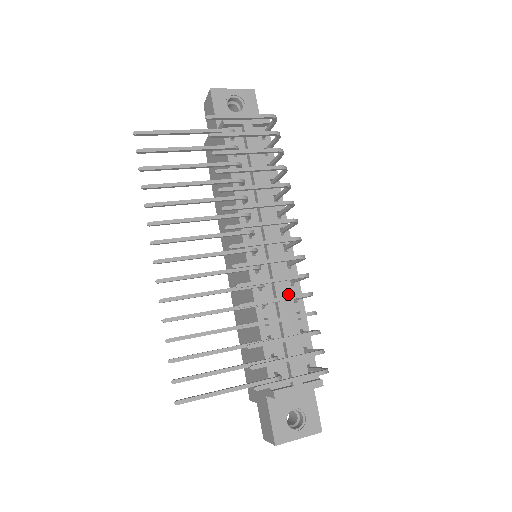
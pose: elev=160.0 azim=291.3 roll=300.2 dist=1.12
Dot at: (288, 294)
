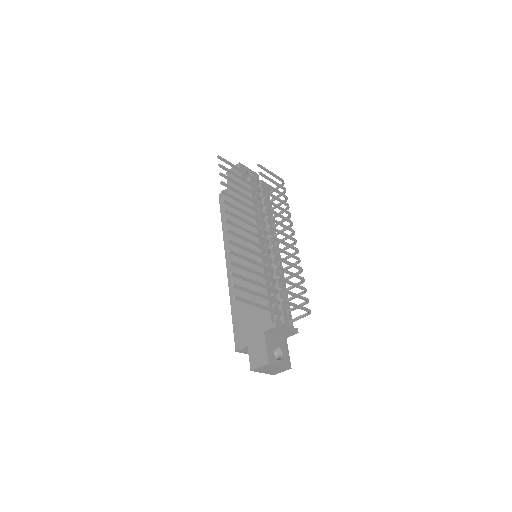
Dot at: occluded
